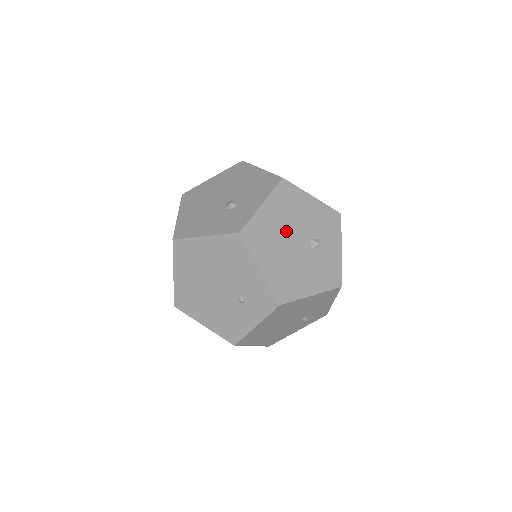
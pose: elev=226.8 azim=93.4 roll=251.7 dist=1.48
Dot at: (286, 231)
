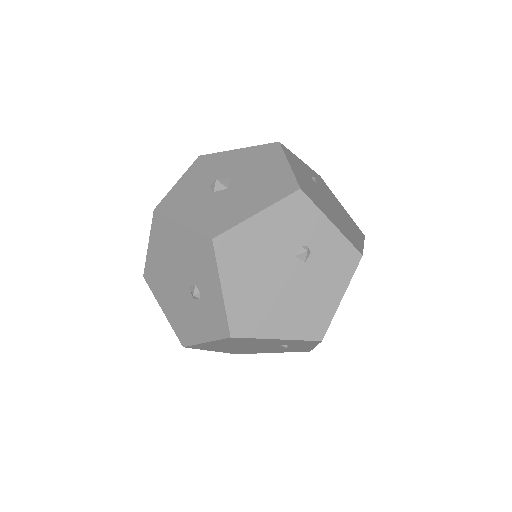
Dot at: (266, 281)
